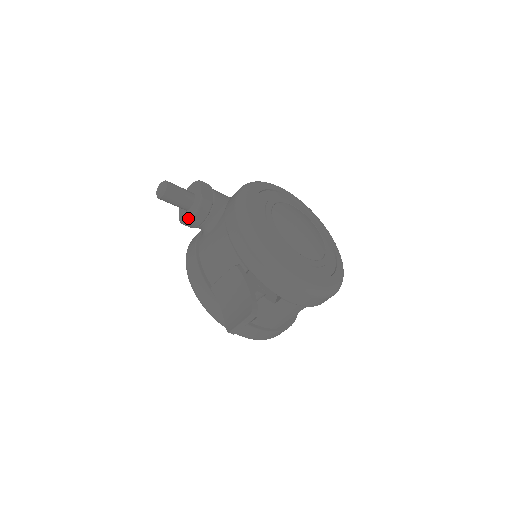
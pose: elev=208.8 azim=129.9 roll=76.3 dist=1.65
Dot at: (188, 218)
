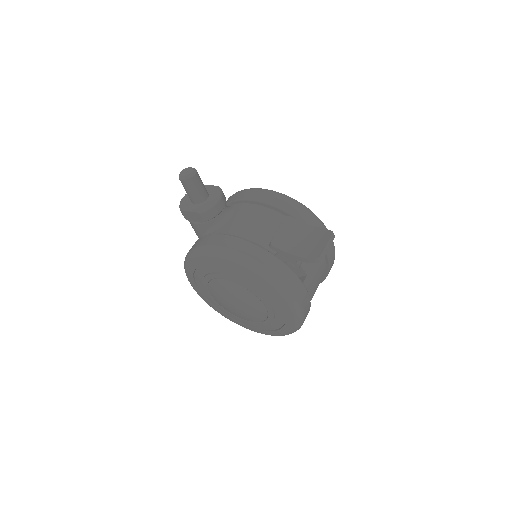
Dot at: (213, 202)
